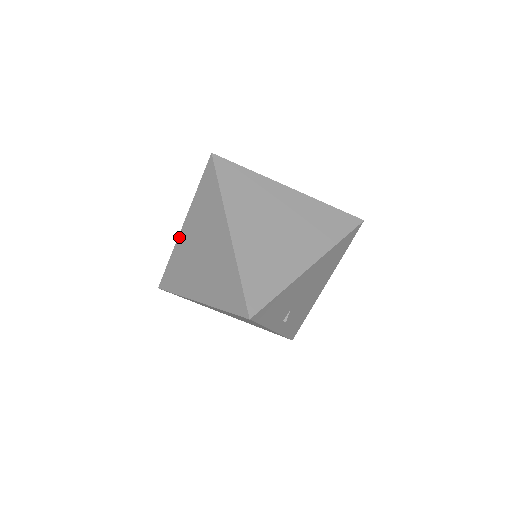
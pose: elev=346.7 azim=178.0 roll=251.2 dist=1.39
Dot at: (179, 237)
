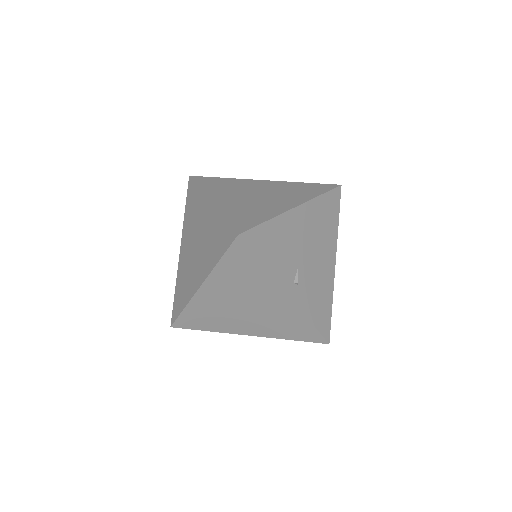
Dot at: (179, 261)
